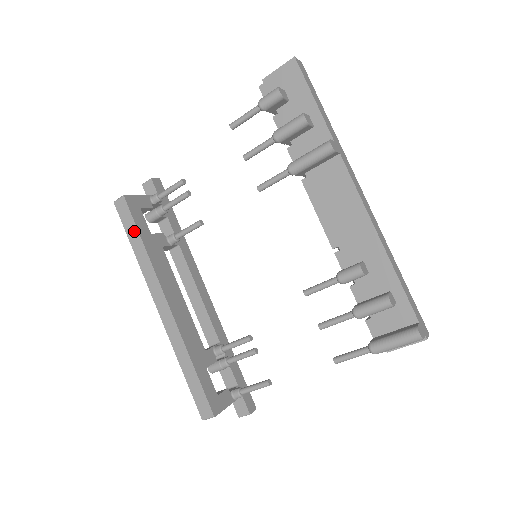
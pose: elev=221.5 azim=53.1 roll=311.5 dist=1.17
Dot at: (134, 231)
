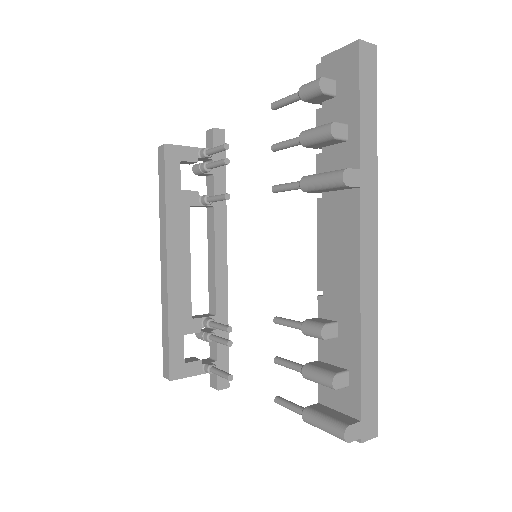
Dot at: (163, 183)
